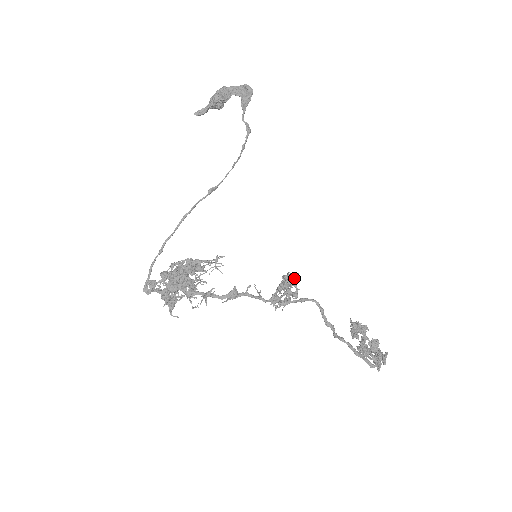
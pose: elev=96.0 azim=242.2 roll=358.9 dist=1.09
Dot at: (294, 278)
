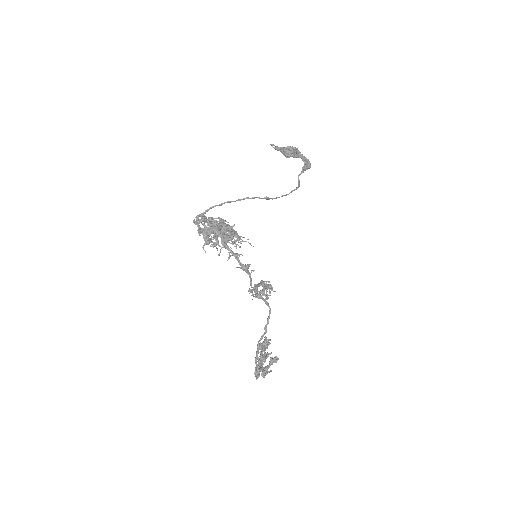
Dot at: occluded
